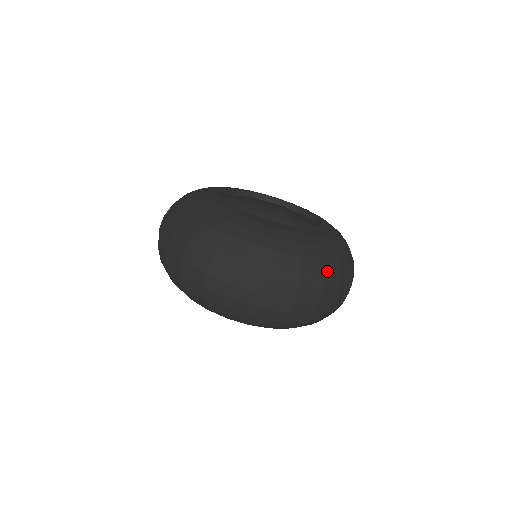
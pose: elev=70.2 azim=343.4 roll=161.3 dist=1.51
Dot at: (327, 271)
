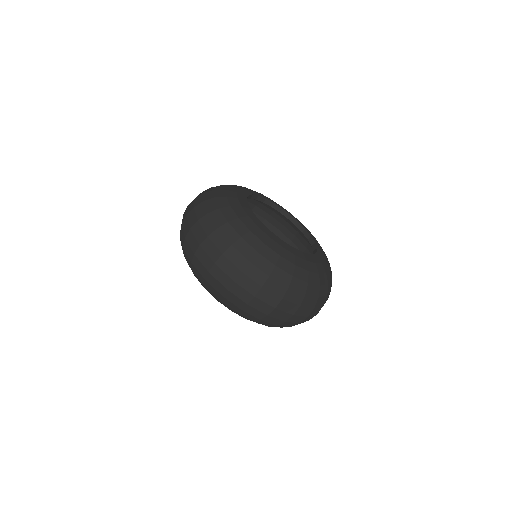
Dot at: occluded
